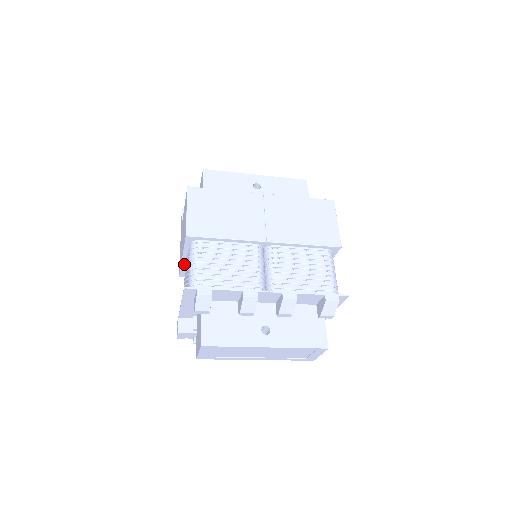
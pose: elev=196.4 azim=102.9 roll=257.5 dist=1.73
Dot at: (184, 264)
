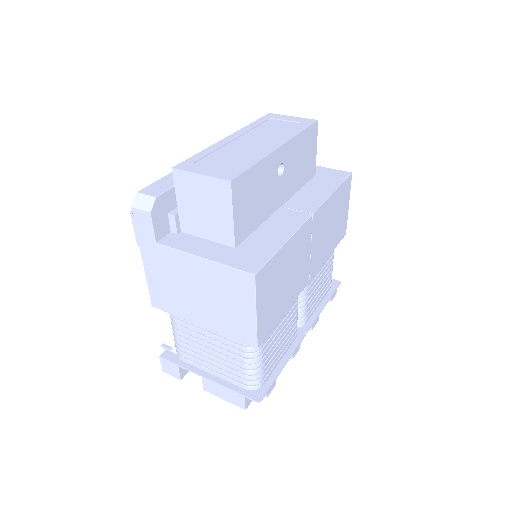
Dot at: (188, 317)
